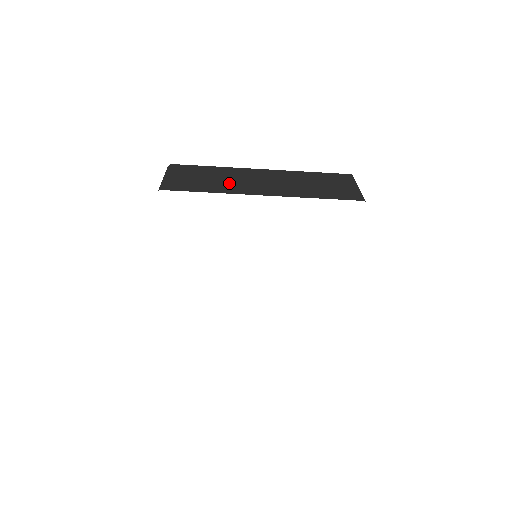
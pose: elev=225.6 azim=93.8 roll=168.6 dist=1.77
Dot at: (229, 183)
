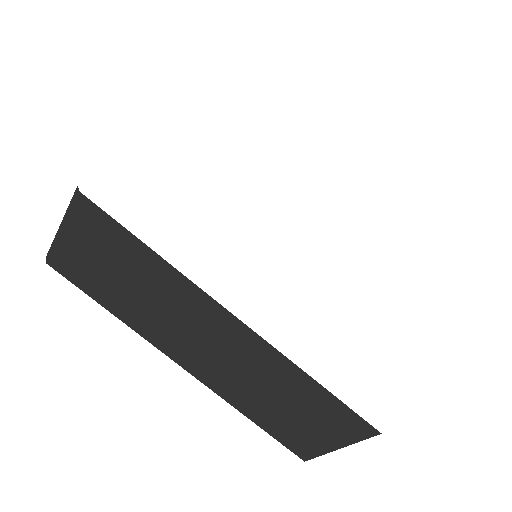
Dot at: occluded
